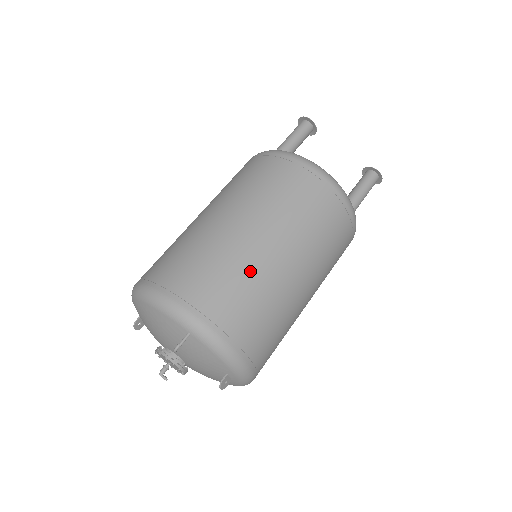
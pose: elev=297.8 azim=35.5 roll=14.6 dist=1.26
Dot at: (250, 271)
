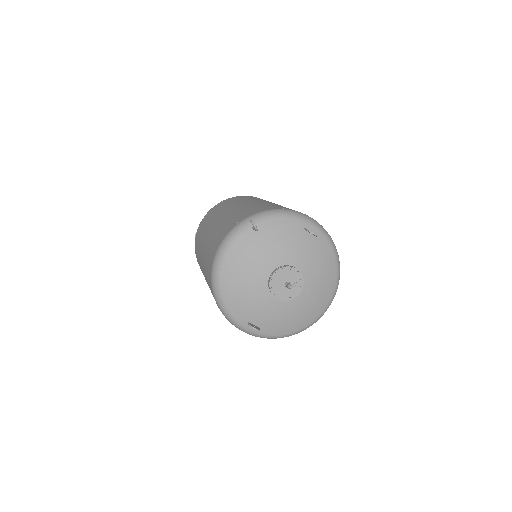
Dot at: (241, 209)
